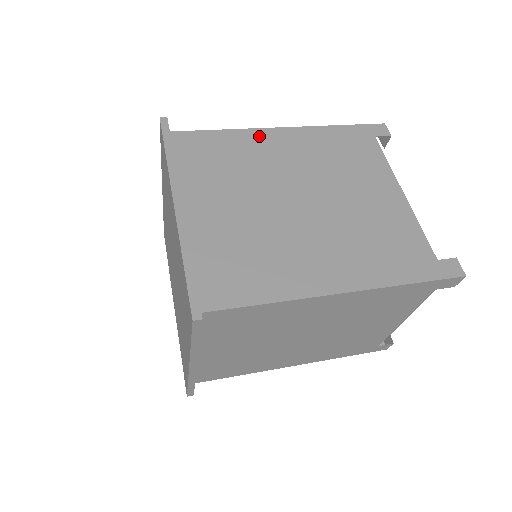
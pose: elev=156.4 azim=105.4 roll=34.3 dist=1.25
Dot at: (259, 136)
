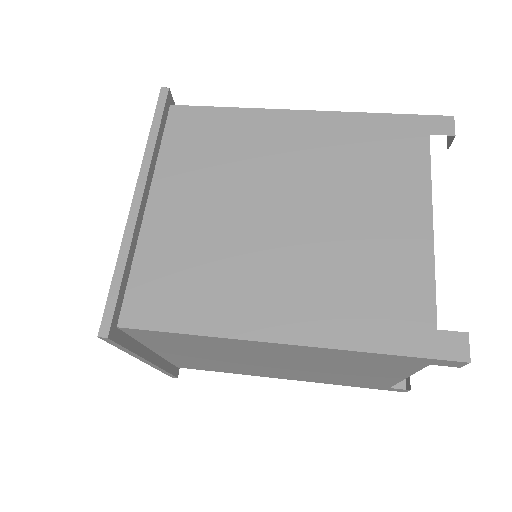
Dot at: (271, 120)
